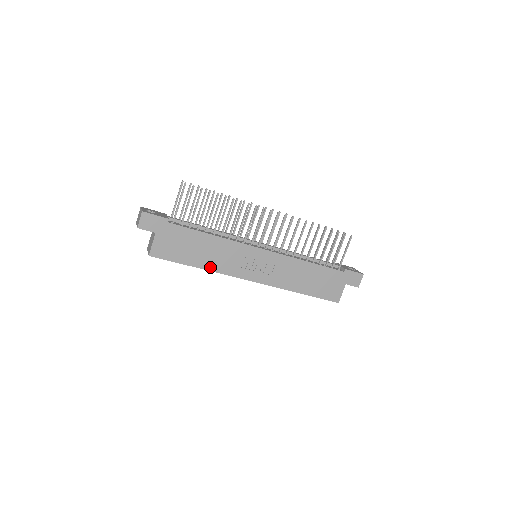
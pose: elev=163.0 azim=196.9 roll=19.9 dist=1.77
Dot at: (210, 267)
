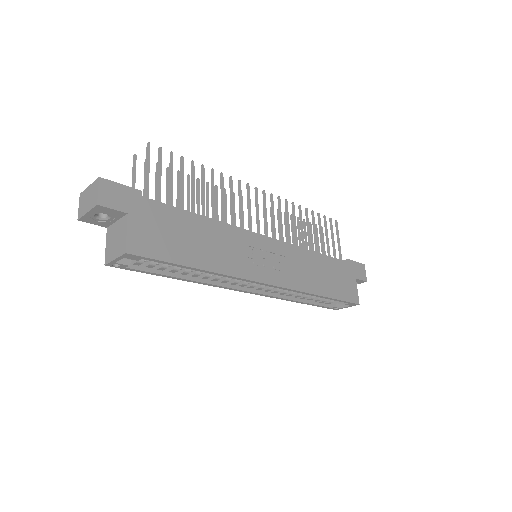
Dot at: (216, 267)
